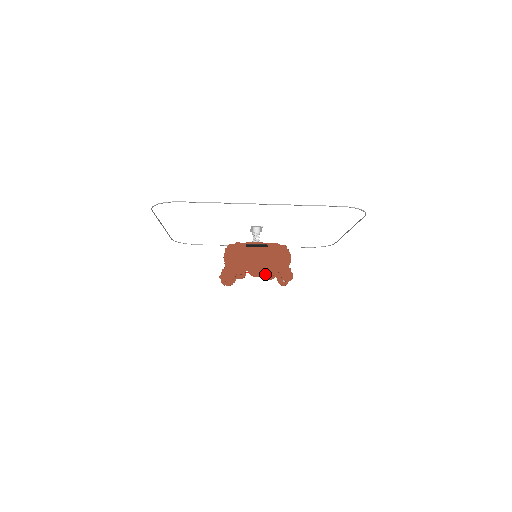
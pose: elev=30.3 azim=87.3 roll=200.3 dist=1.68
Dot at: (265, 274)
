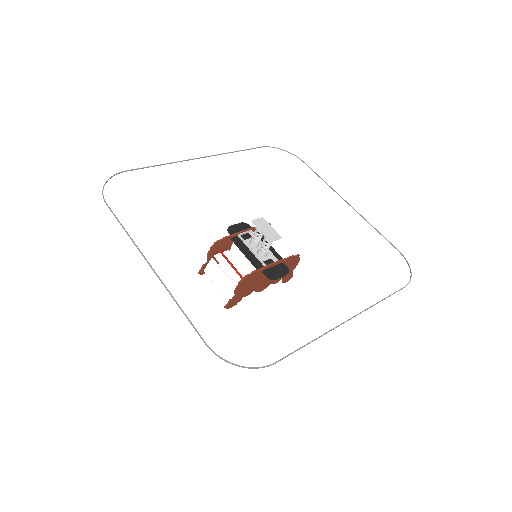
Dot at: occluded
